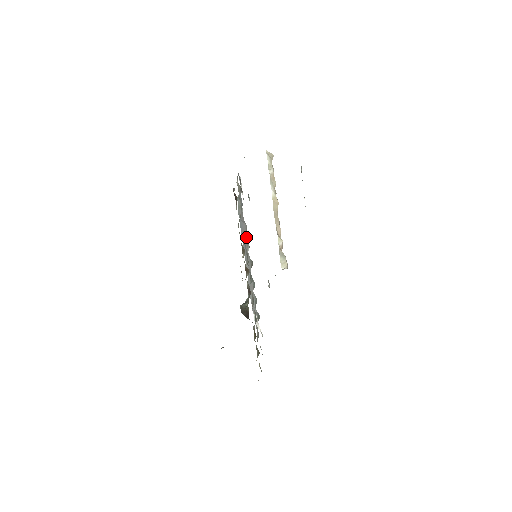
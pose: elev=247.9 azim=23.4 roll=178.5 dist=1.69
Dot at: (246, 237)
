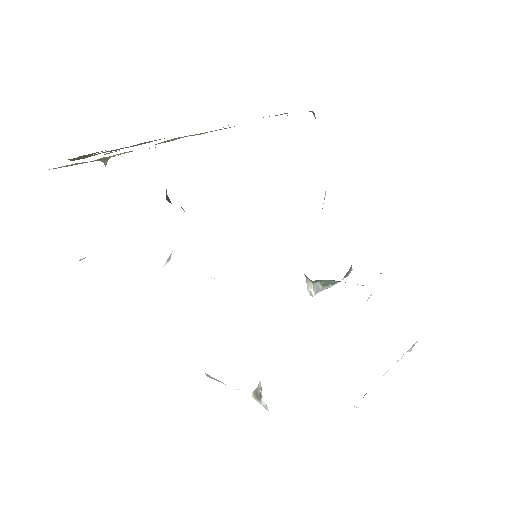
Dot at: occluded
